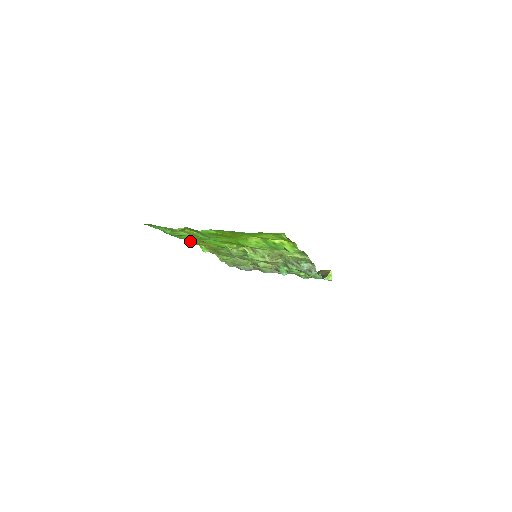
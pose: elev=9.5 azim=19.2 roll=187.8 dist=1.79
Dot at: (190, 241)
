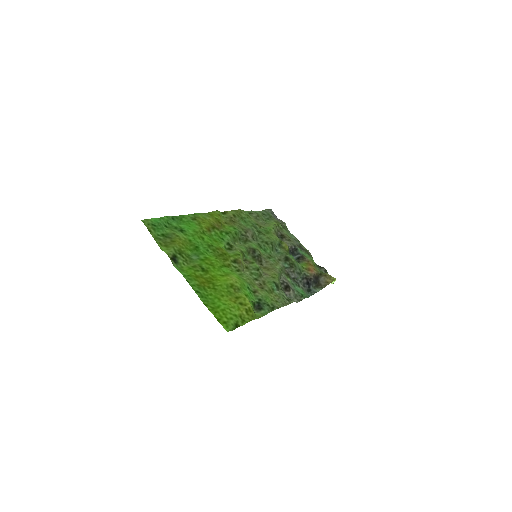
Dot at: (203, 214)
